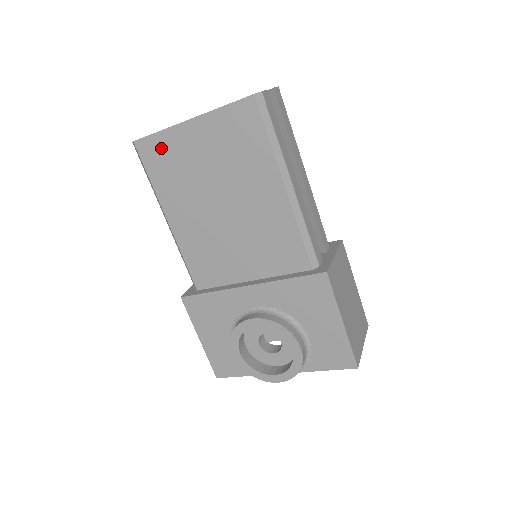
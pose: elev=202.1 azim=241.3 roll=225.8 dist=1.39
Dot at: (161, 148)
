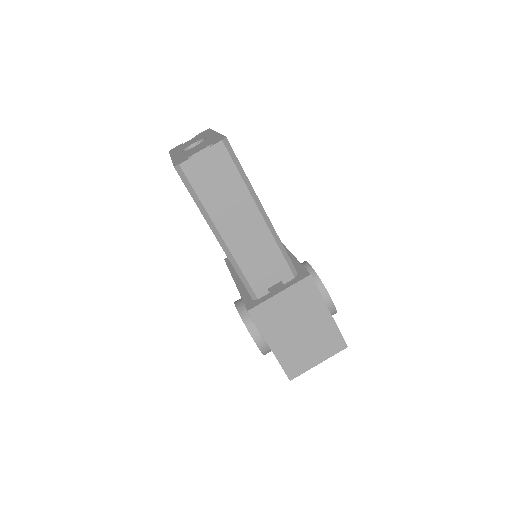
Dot at: occluded
